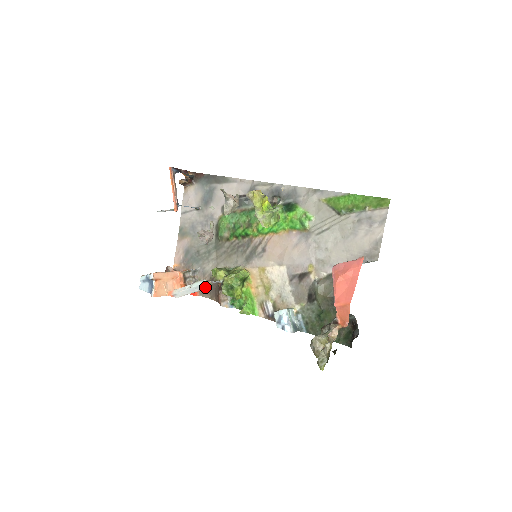
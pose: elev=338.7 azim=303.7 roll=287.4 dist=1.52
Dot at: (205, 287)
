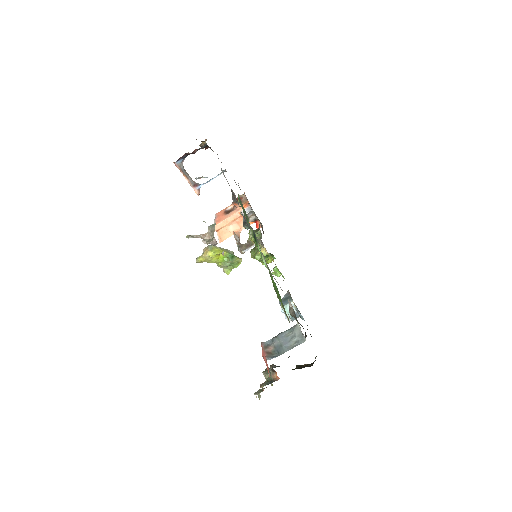
Dot at: (241, 253)
